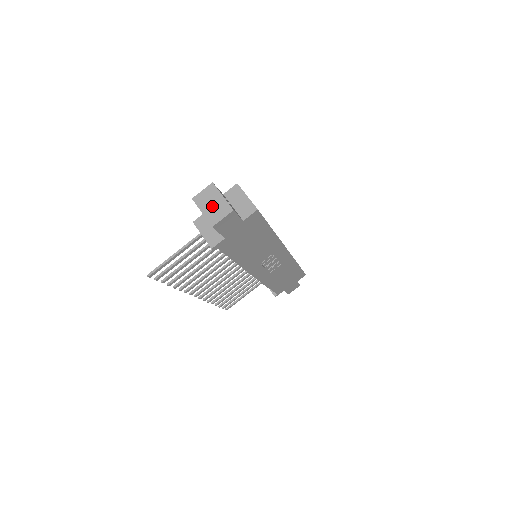
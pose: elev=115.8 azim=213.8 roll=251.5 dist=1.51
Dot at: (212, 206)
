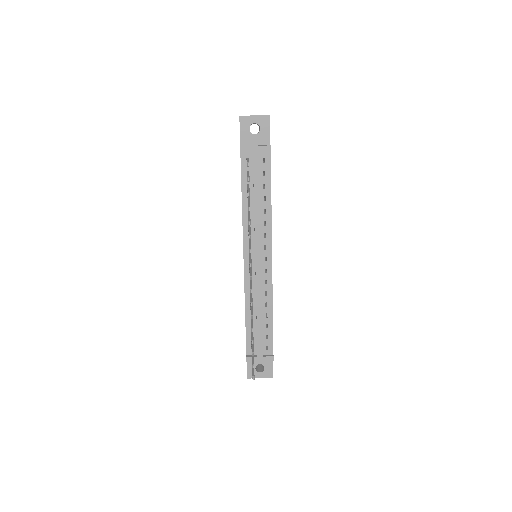
Dot at: occluded
